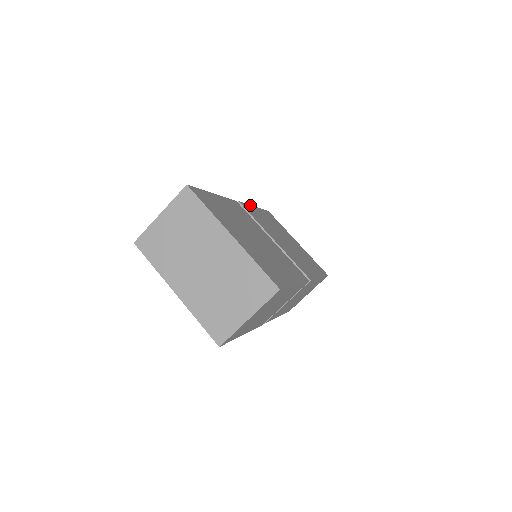
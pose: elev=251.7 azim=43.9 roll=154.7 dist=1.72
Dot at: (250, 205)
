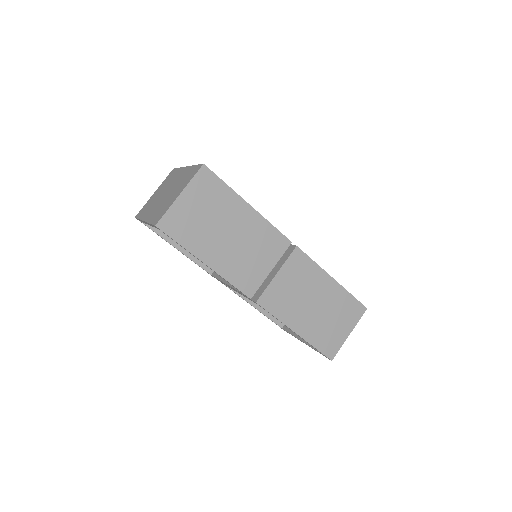
Dot at: occluded
